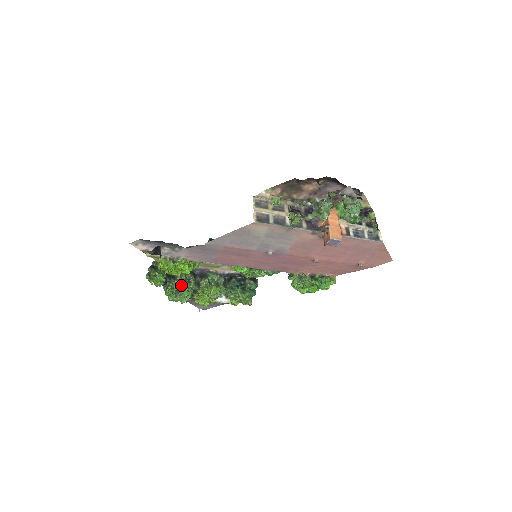
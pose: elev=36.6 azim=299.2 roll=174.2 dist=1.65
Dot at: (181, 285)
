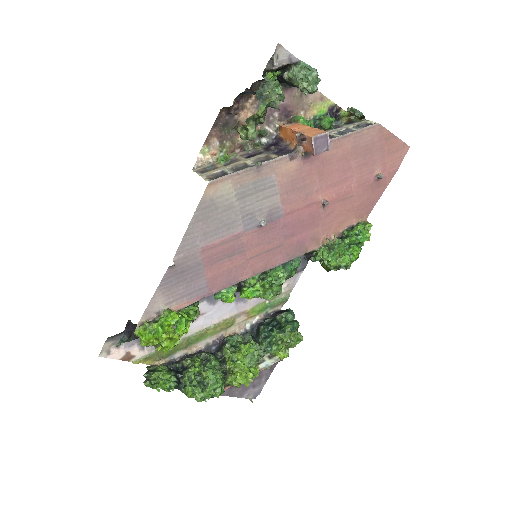
Dot at: (200, 372)
